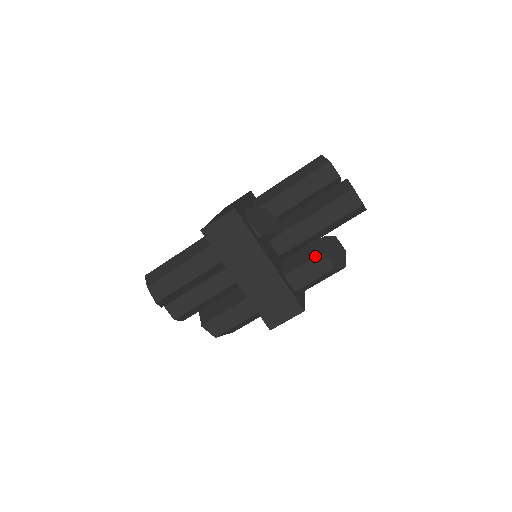
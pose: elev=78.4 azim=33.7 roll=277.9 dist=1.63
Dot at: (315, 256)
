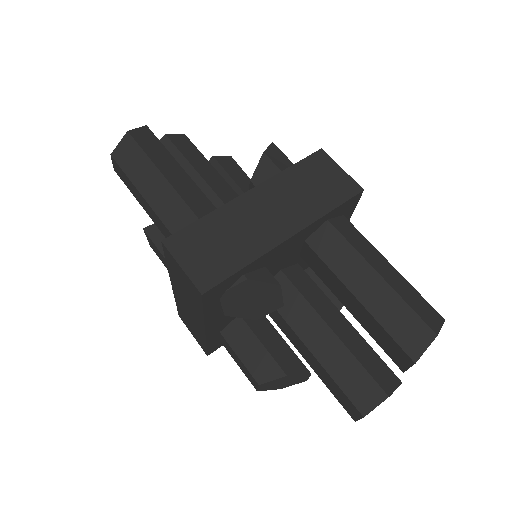
Dot at: (252, 373)
